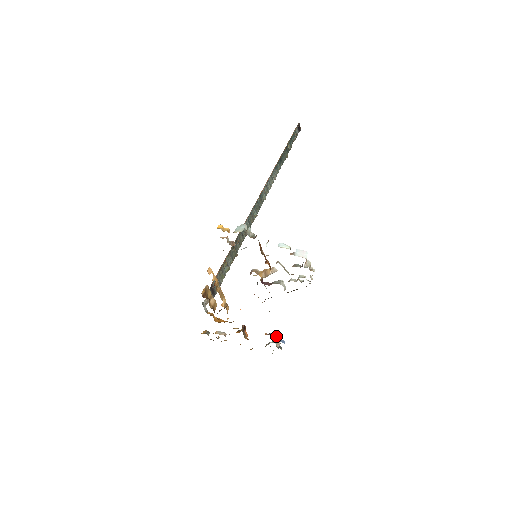
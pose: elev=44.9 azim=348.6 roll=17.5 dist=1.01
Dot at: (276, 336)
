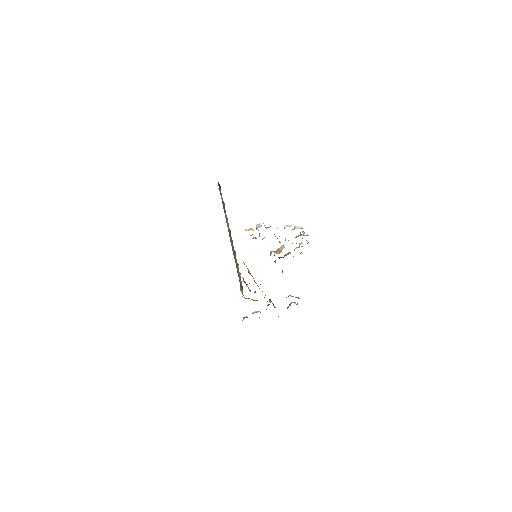
Dot at: (293, 296)
